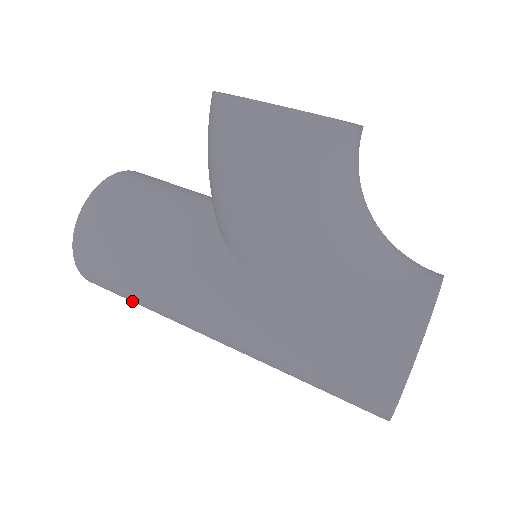
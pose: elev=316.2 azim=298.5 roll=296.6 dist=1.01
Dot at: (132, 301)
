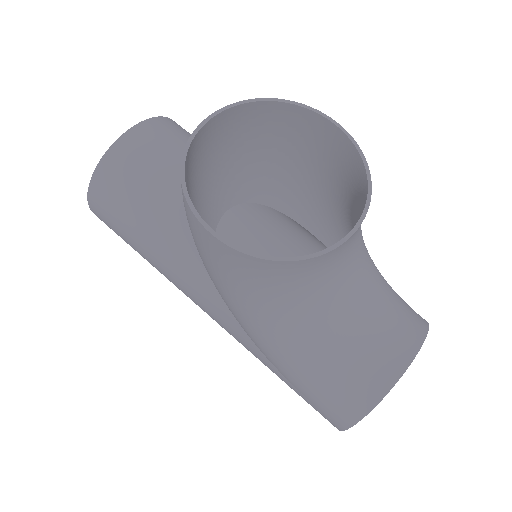
Dot at: occluded
